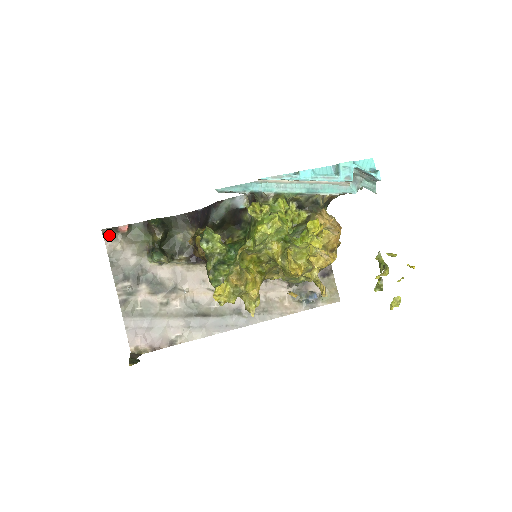
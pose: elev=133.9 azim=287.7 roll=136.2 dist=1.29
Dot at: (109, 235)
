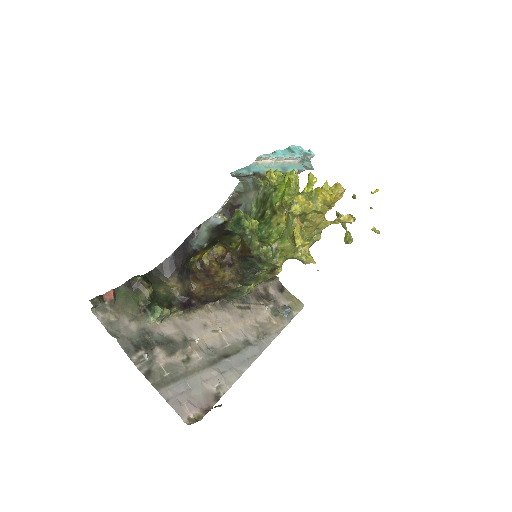
Dot at: (97, 307)
